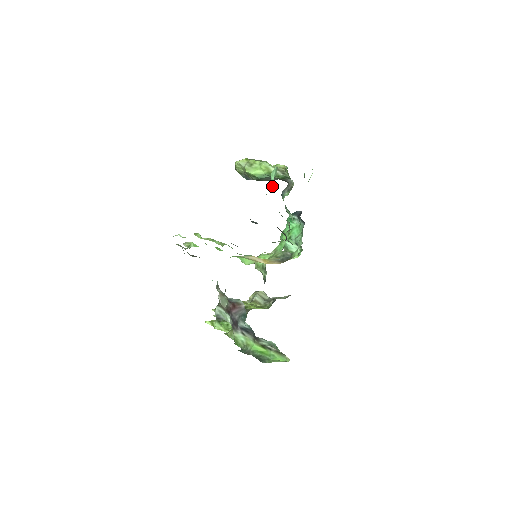
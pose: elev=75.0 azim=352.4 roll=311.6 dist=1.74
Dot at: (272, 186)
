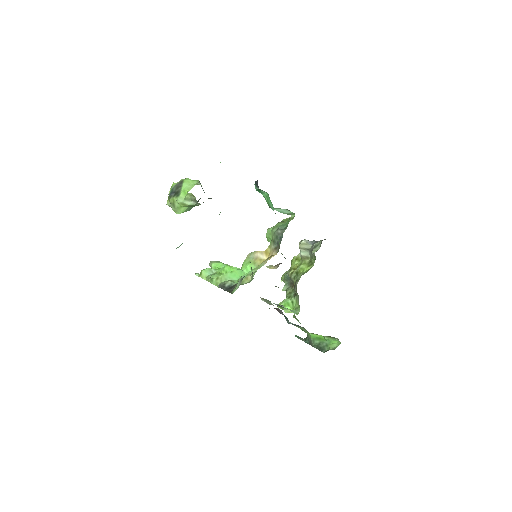
Dot at: occluded
